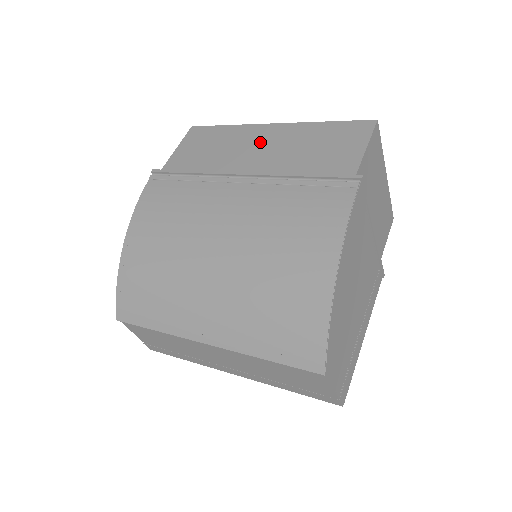
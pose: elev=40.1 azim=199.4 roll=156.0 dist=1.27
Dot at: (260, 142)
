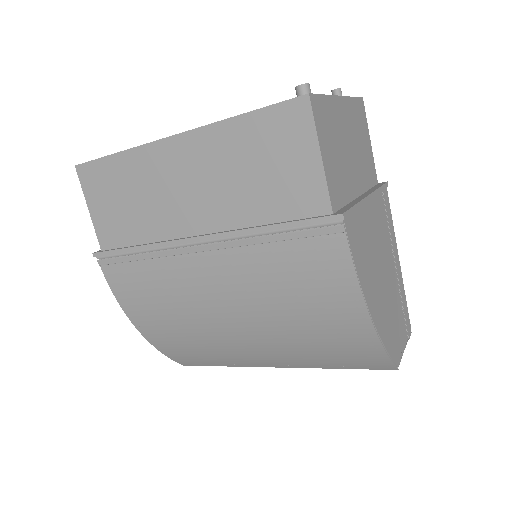
Dot at: (179, 177)
